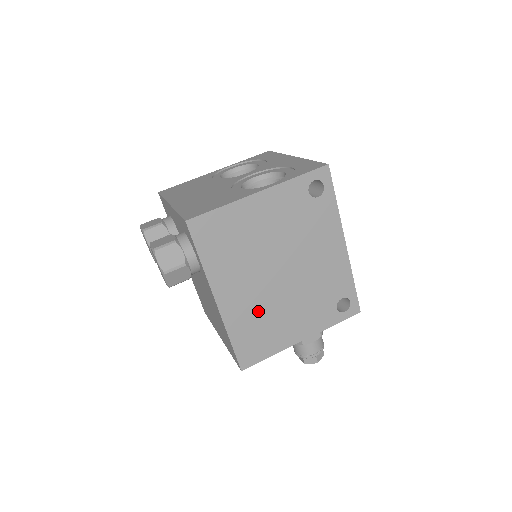
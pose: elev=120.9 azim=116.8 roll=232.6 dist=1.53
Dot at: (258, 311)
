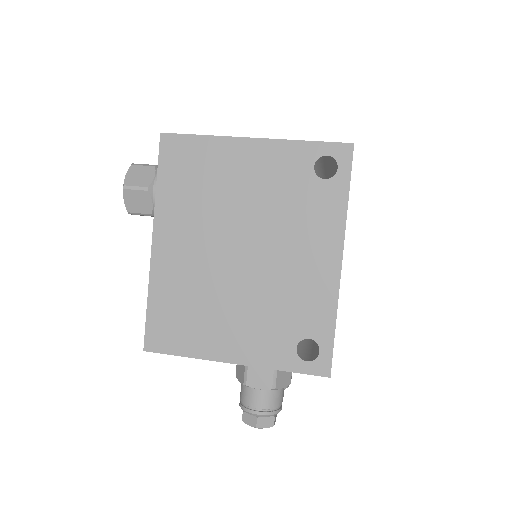
Dot at: (194, 285)
